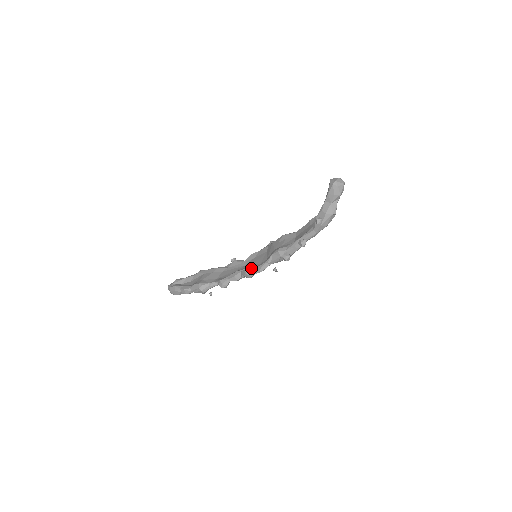
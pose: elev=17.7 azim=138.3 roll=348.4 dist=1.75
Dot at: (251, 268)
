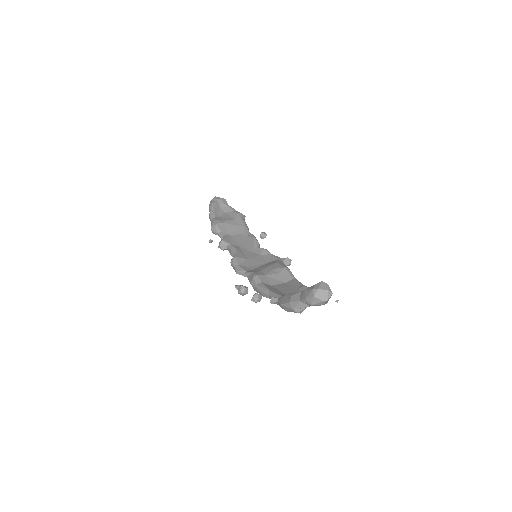
Dot at: (237, 261)
